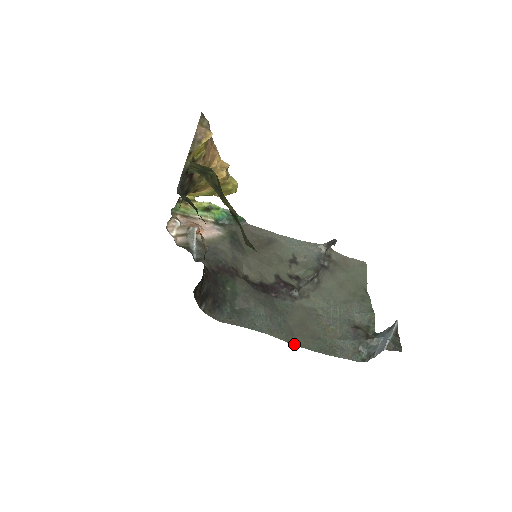
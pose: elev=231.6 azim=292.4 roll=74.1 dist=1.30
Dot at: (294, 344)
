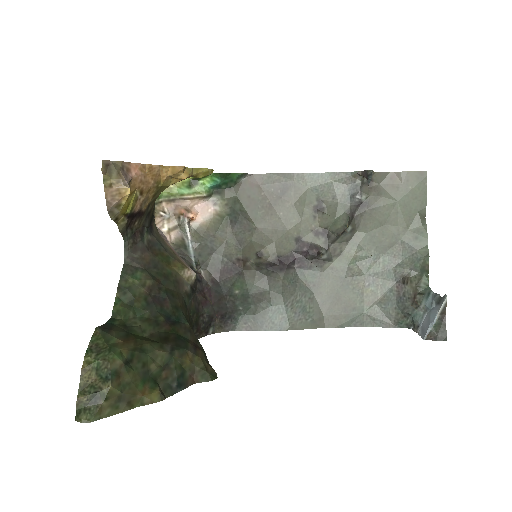
Dot at: (323, 326)
